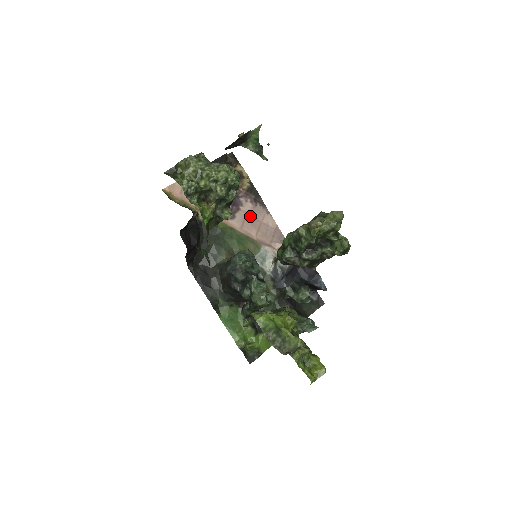
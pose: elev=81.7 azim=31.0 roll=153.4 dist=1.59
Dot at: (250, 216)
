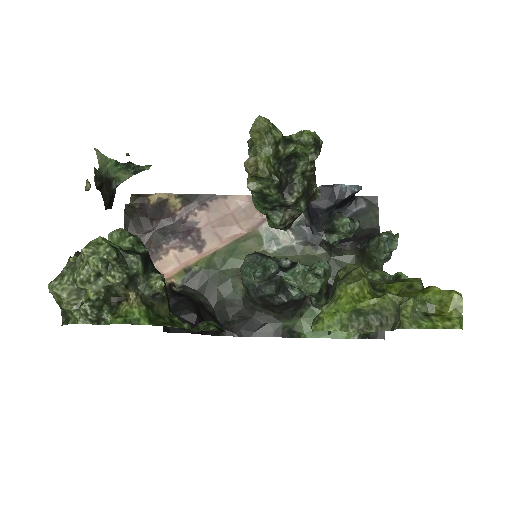
Dot at: (215, 222)
